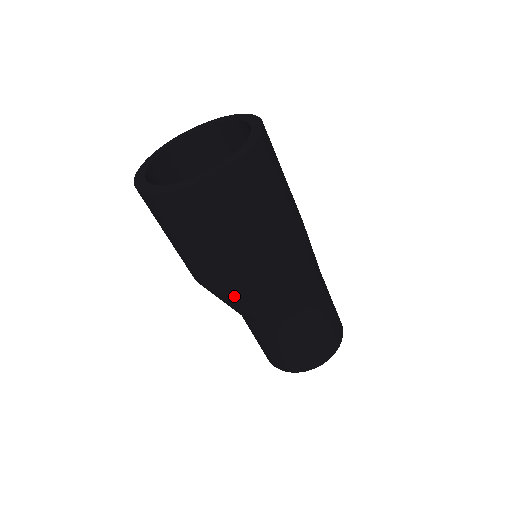
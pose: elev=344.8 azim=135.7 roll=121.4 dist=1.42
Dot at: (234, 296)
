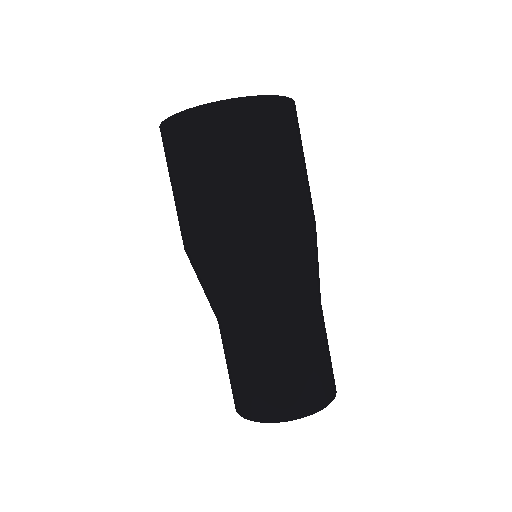
Dot at: (251, 257)
